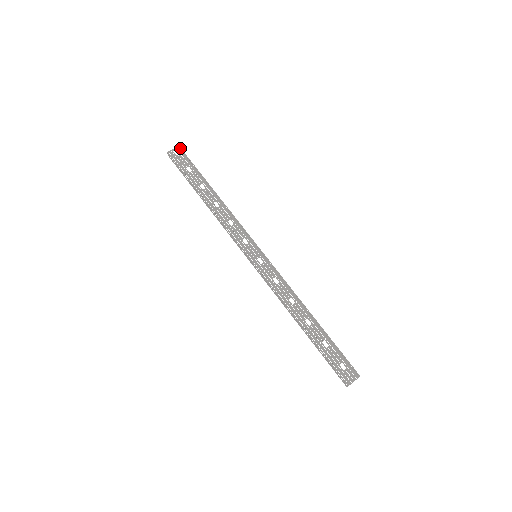
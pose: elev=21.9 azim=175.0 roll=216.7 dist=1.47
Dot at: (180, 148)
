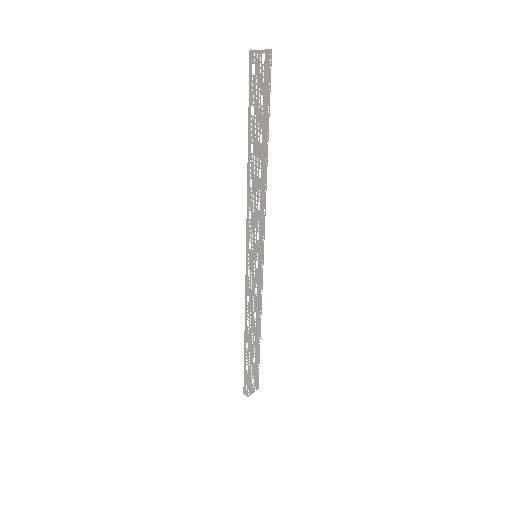
Dot at: occluded
